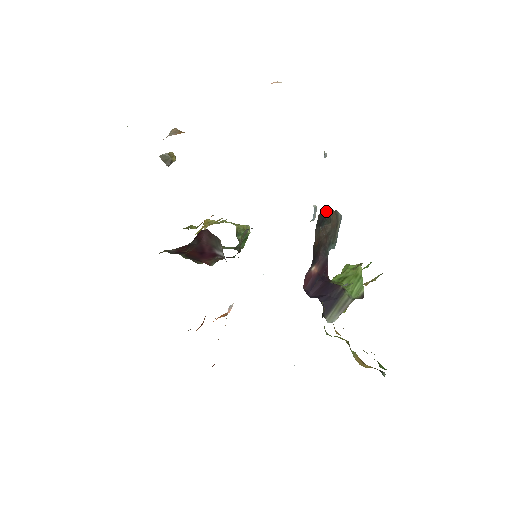
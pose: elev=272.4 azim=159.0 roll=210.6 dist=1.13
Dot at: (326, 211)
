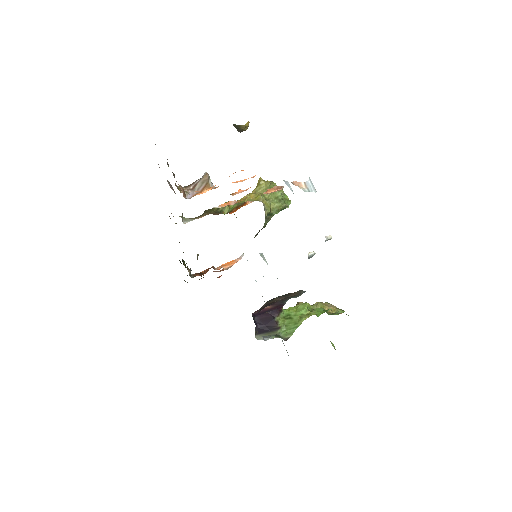
Dot at: occluded
